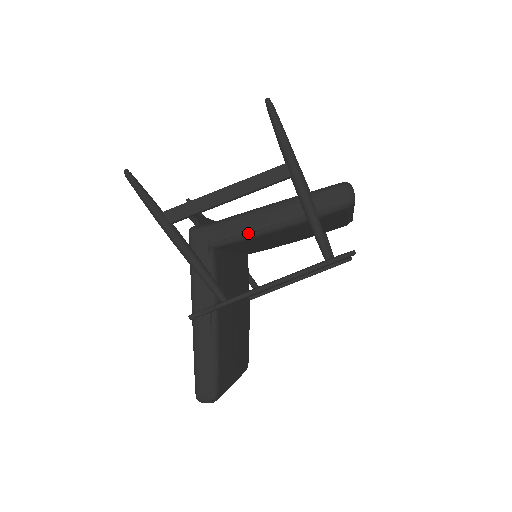
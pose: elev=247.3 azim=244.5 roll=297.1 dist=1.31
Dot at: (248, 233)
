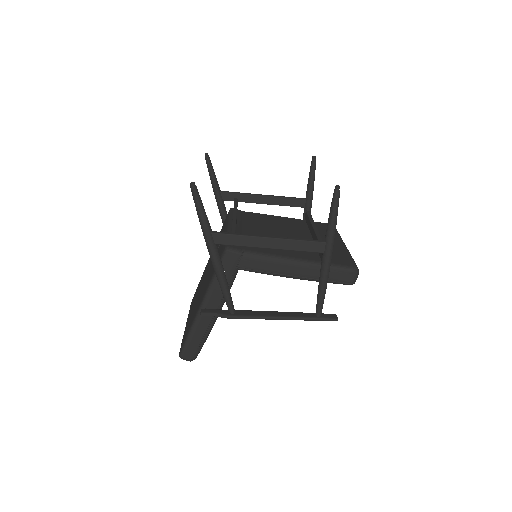
Dot at: (271, 273)
